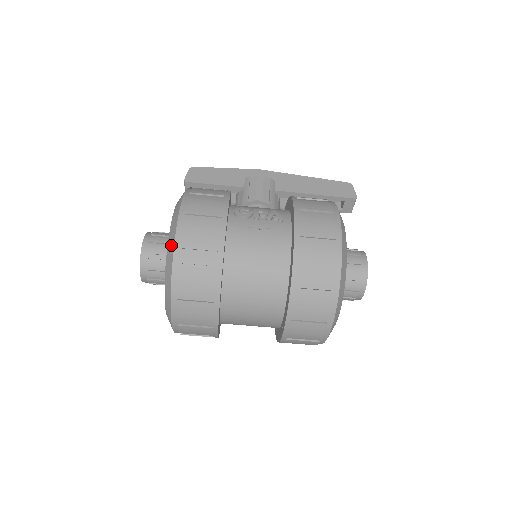
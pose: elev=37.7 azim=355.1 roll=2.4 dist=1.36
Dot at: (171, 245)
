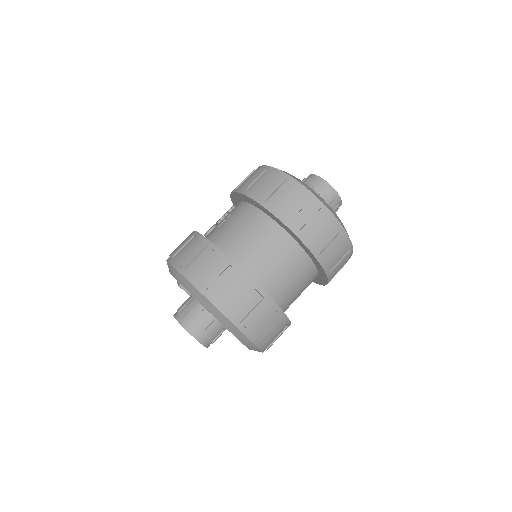
Dot at: (179, 277)
